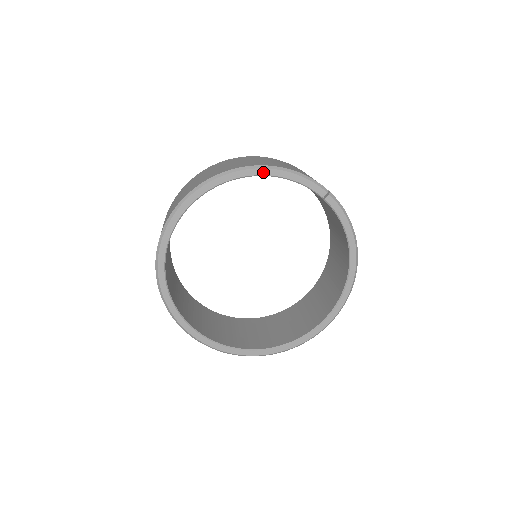
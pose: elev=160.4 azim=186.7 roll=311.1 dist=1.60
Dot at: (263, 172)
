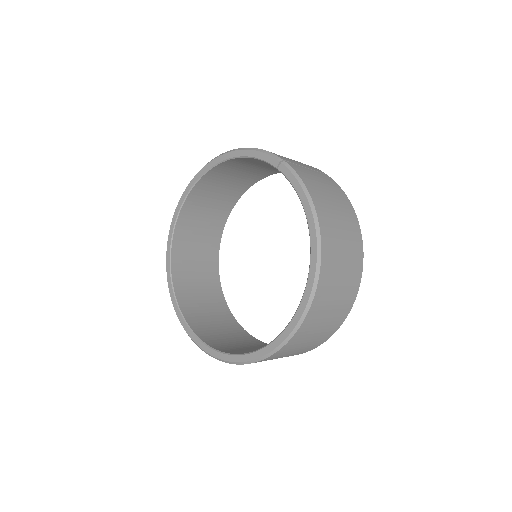
Dot at: (229, 156)
